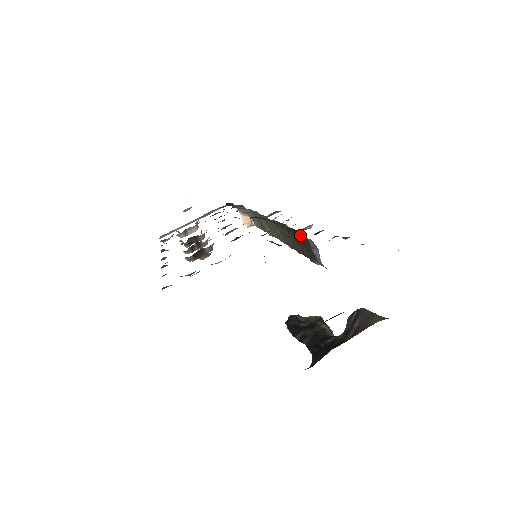
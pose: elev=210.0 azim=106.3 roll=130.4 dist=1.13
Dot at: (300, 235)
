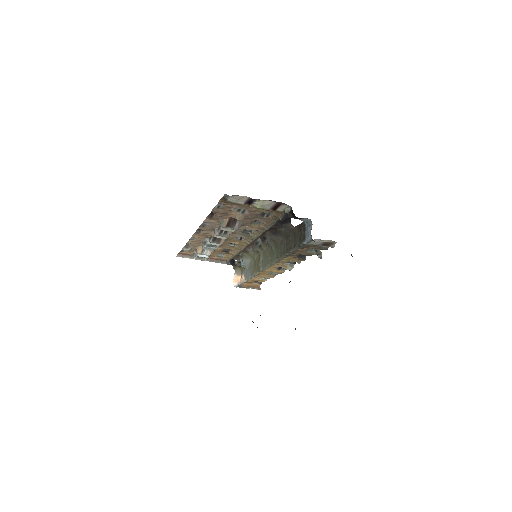
Dot at: (301, 225)
